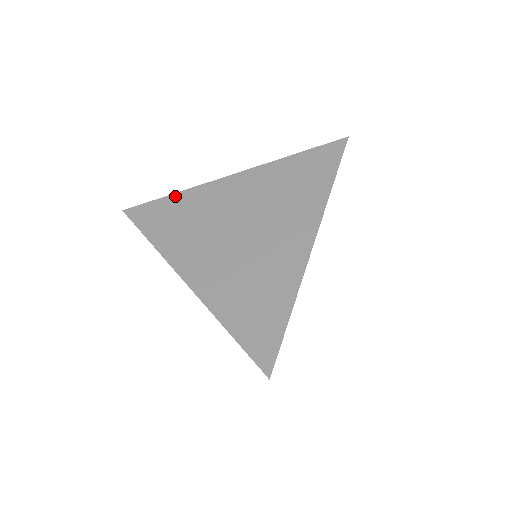
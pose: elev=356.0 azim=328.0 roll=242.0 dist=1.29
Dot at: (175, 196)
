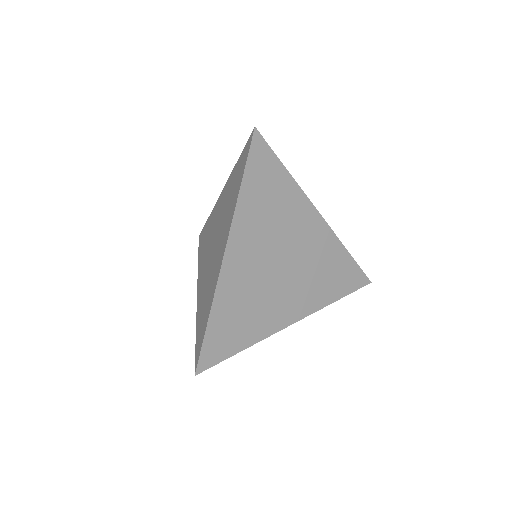
Dot at: (208, 220)
